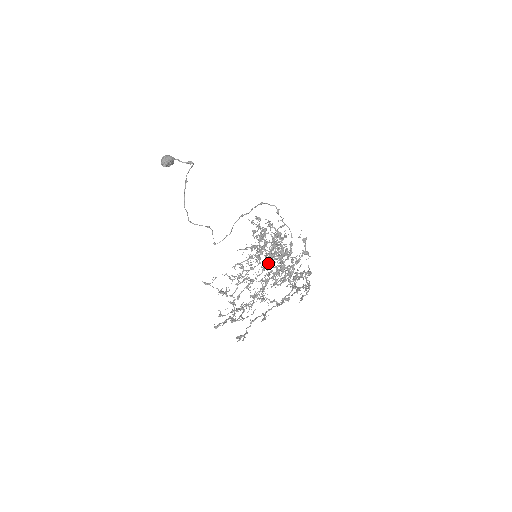
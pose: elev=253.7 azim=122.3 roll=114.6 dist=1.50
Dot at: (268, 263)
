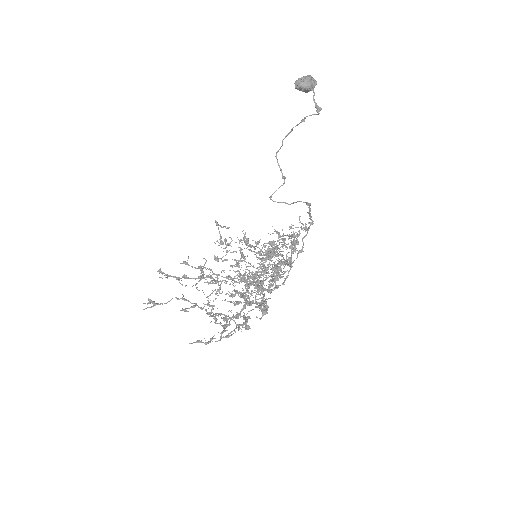
Dot at: (248, 275)
